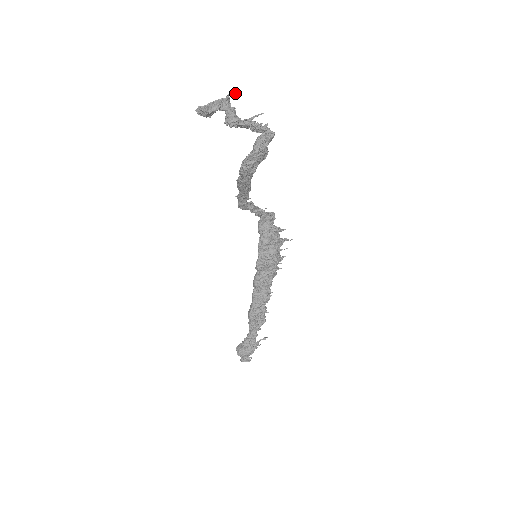
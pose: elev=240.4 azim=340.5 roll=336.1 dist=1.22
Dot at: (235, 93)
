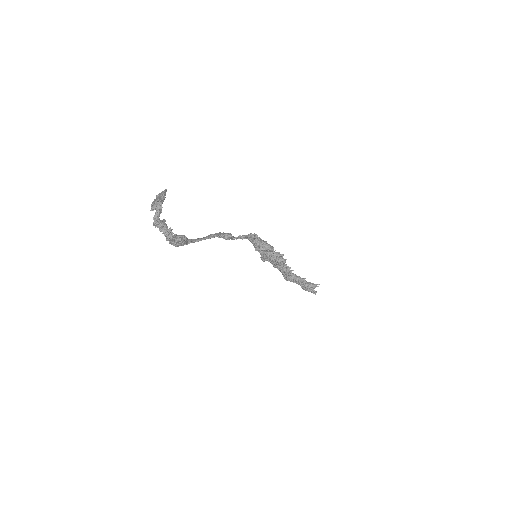
Dot at: (158, 200)
